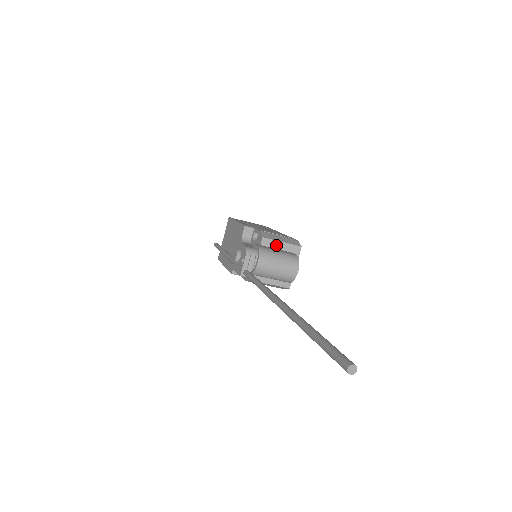
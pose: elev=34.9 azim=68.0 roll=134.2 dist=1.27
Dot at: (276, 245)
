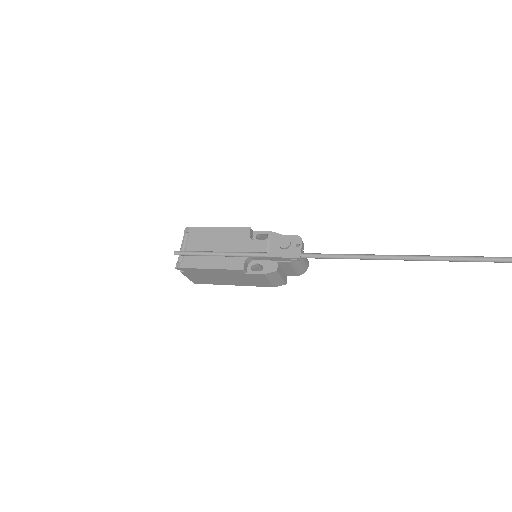
Dot at: occluded
